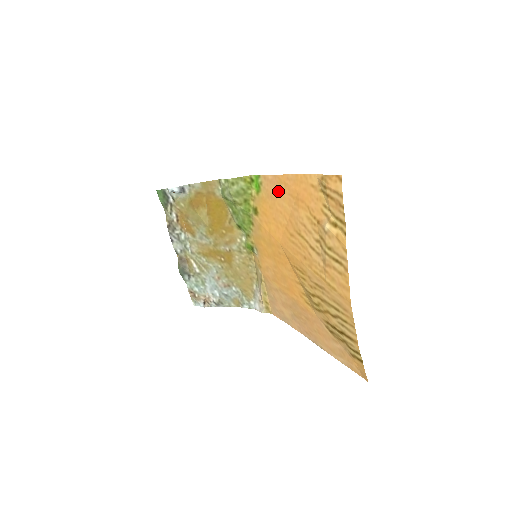
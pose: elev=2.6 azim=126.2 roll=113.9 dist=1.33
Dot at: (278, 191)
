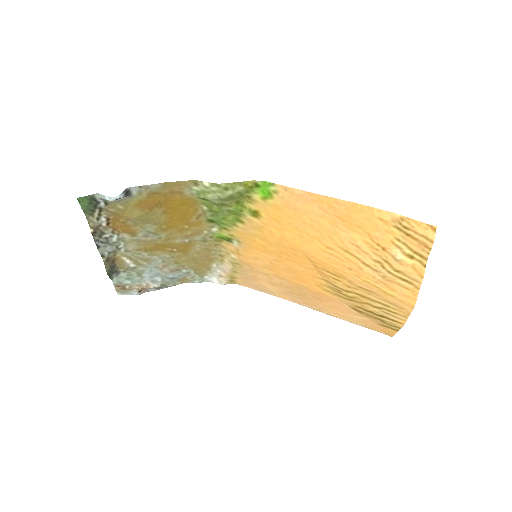
Dot at: (313, 208)
